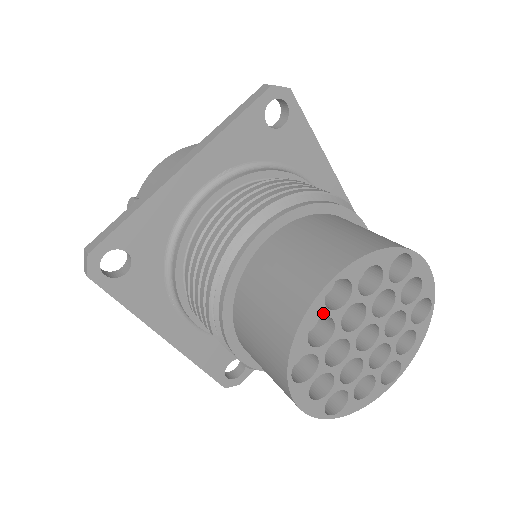
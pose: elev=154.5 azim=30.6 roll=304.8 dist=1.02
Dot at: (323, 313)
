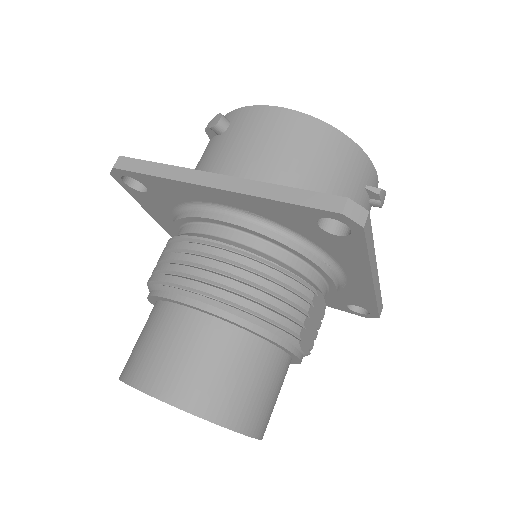
Dot at: occluded
